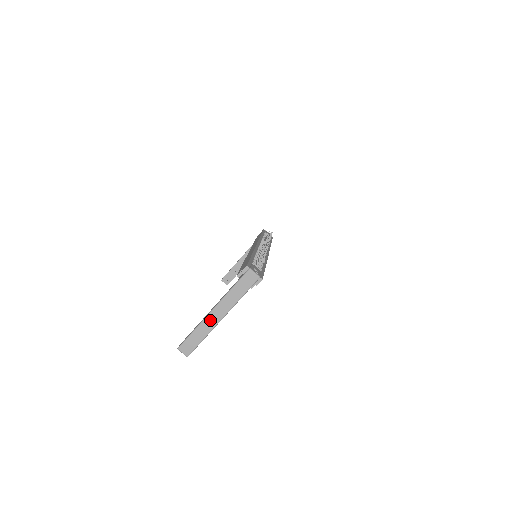
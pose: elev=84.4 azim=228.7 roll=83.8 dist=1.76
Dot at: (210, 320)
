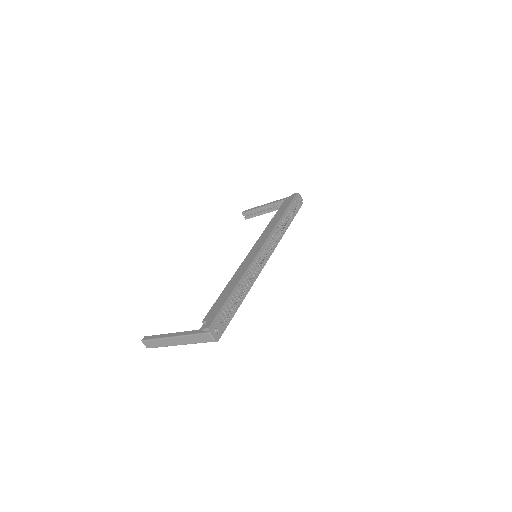
Dot at: (169, 341)
